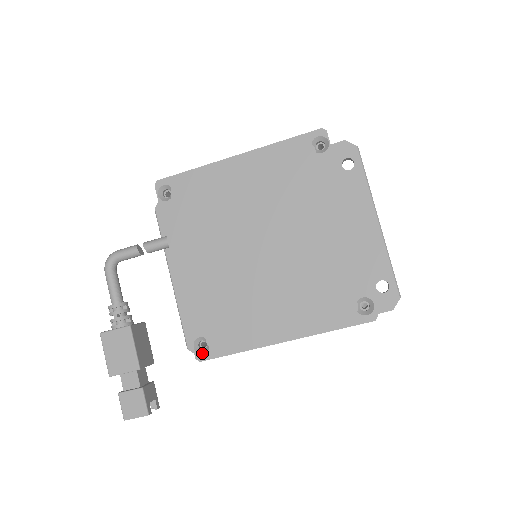
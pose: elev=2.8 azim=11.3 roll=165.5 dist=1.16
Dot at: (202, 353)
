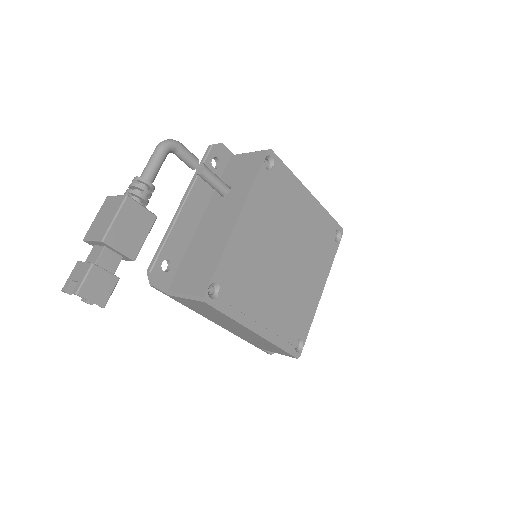
Dot at: (210, 297)
